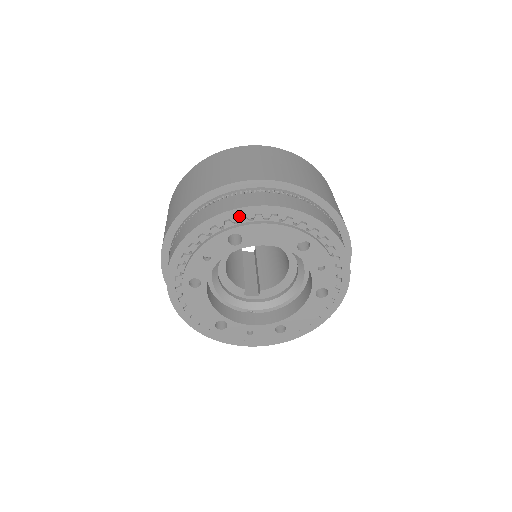
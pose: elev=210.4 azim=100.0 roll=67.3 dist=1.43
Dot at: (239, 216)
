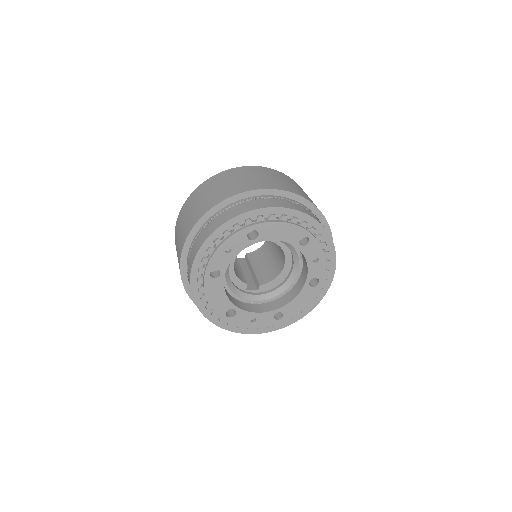
Dot at: (256, 216)
